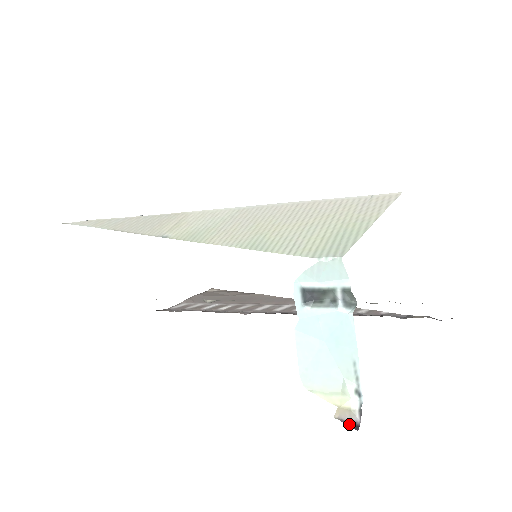
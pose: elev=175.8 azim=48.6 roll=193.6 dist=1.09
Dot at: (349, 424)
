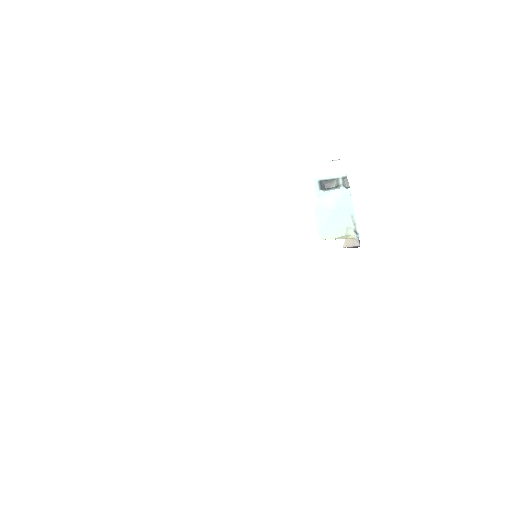
Dot at: occluded
